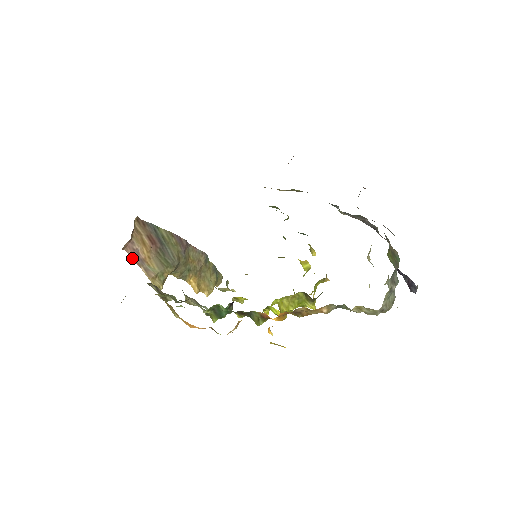
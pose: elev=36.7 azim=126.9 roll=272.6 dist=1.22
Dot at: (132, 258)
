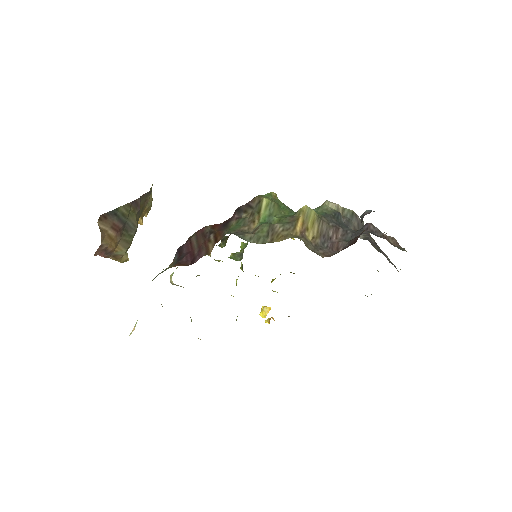
Dot at: occluded
